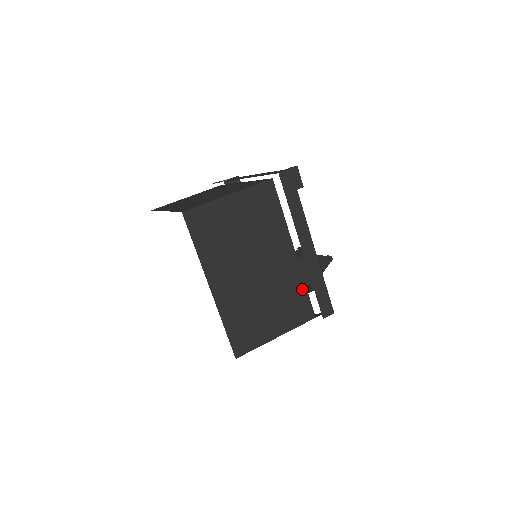
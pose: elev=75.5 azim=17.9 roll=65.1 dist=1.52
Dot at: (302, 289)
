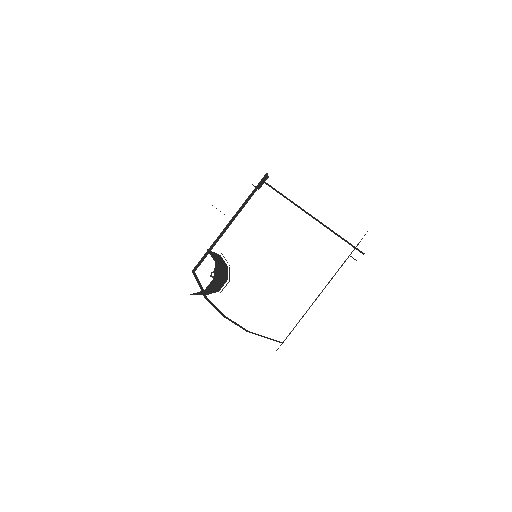
Dot at: occluded
